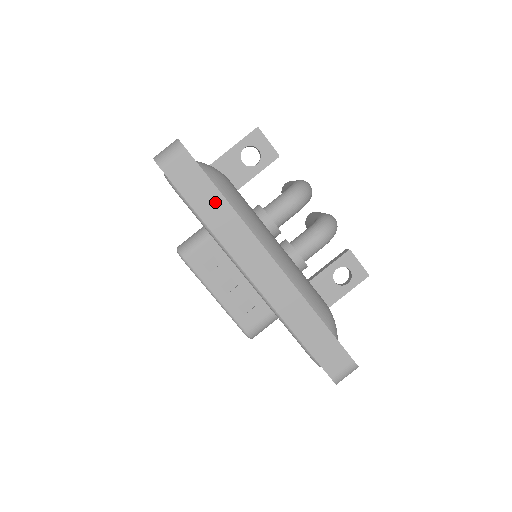
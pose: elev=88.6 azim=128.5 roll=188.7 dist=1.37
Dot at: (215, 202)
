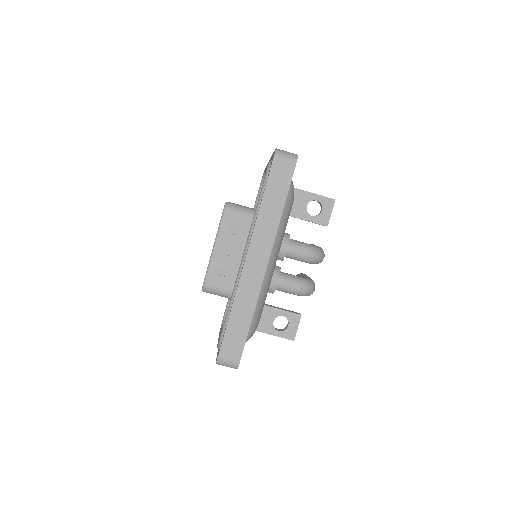
Dot at: (277, 203)
